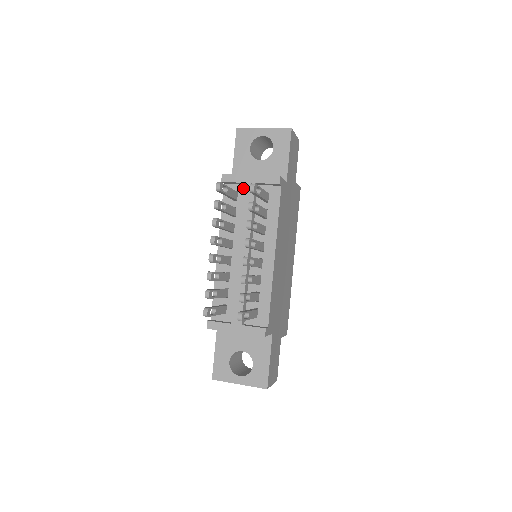
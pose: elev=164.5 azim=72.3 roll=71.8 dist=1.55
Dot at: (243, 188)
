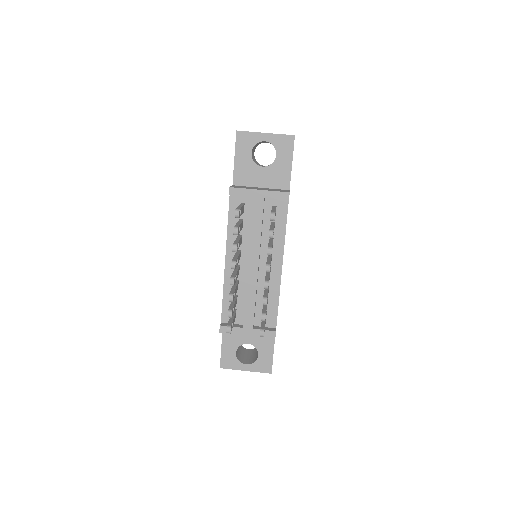
Dot at: (250, 200)
